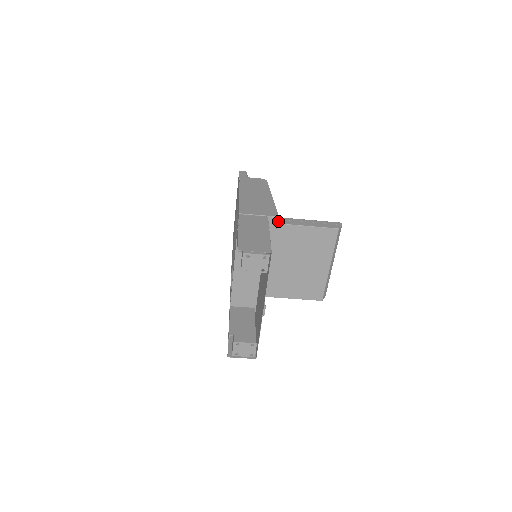
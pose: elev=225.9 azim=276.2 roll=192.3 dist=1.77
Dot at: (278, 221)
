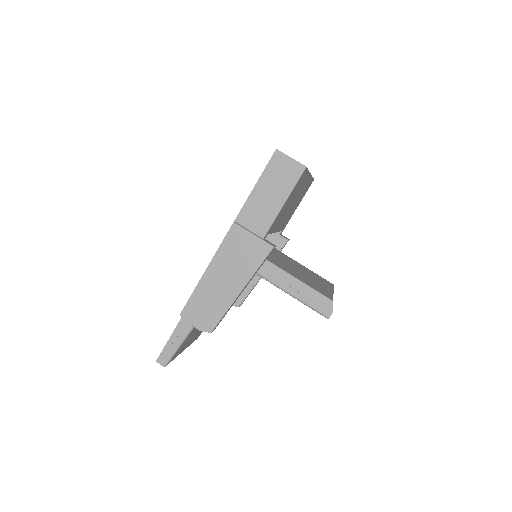
Dot at: occluded
